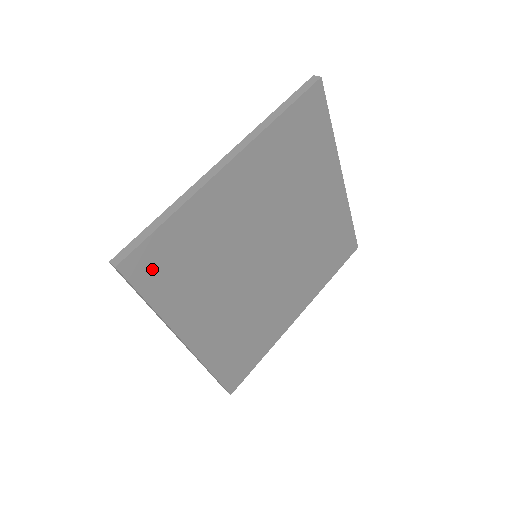
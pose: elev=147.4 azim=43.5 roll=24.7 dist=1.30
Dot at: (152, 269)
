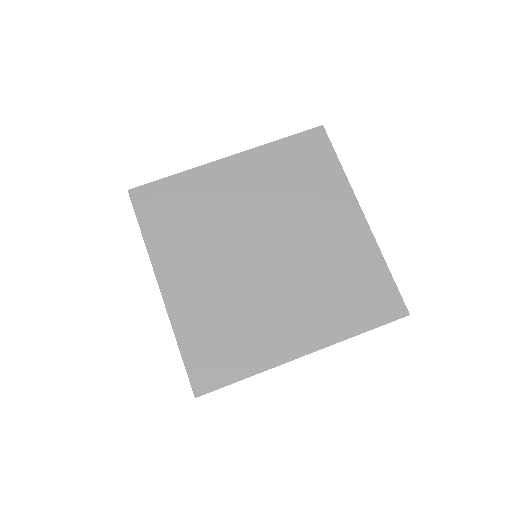
Dot at: (151, 204)
